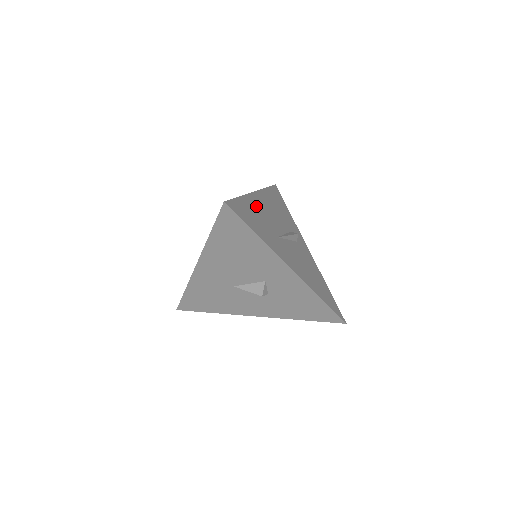
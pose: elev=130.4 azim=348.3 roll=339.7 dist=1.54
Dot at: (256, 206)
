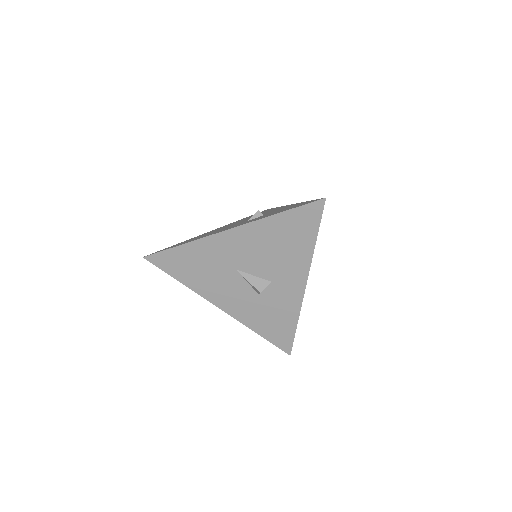
Dot at: occluded
